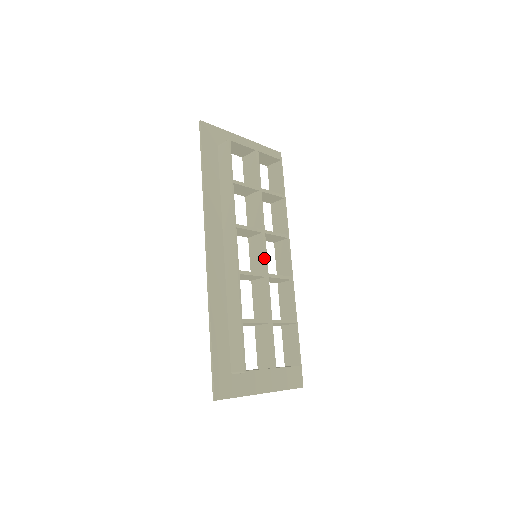
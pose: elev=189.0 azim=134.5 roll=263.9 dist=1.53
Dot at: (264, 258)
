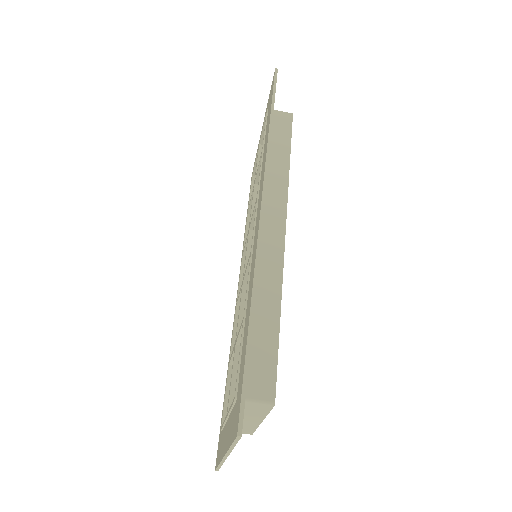
Dot at: occluded
